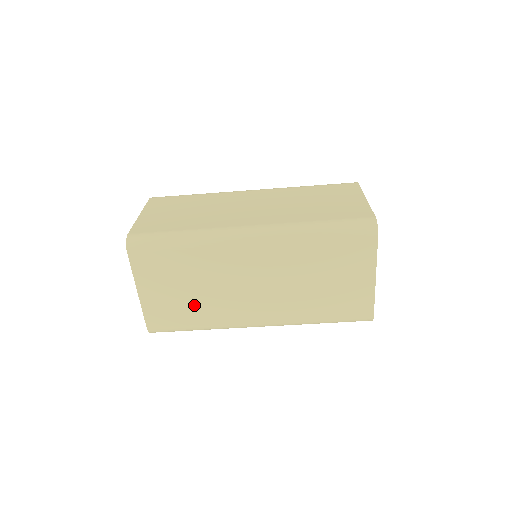
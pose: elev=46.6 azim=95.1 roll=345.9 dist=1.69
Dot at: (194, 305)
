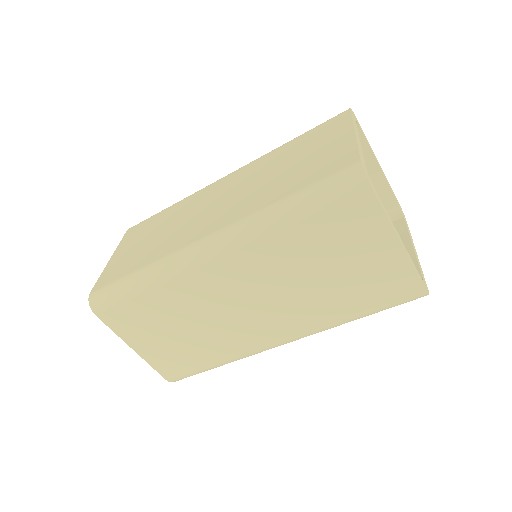
Dot at: (197, 344)
